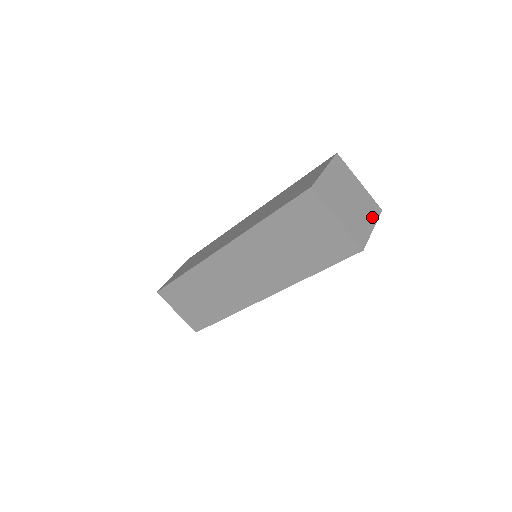
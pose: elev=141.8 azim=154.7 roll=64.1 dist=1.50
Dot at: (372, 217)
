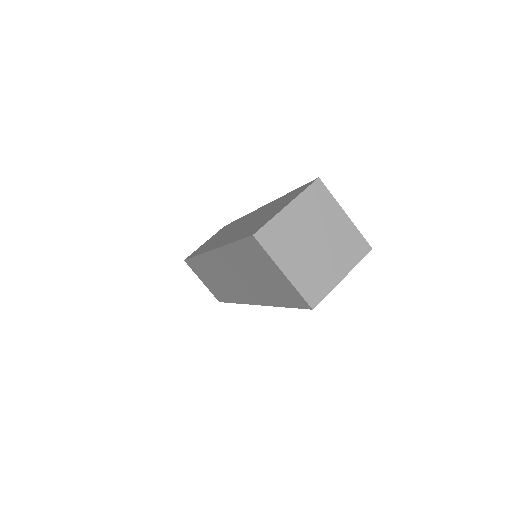
Dot at: (348, 262)
